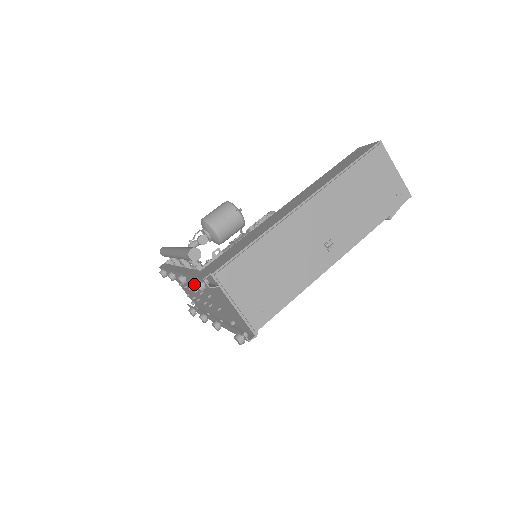
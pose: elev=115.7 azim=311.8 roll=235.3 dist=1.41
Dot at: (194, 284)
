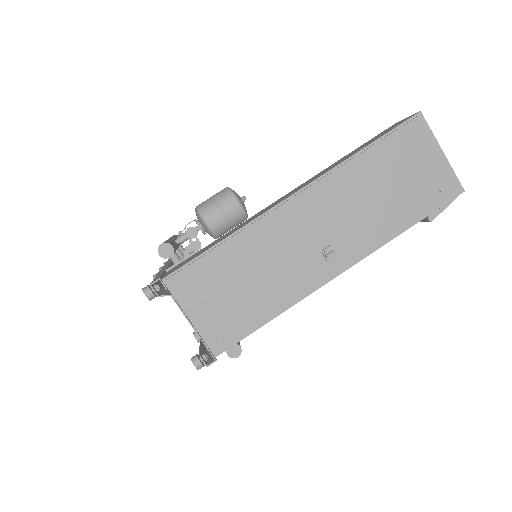
Dot at: occluded
